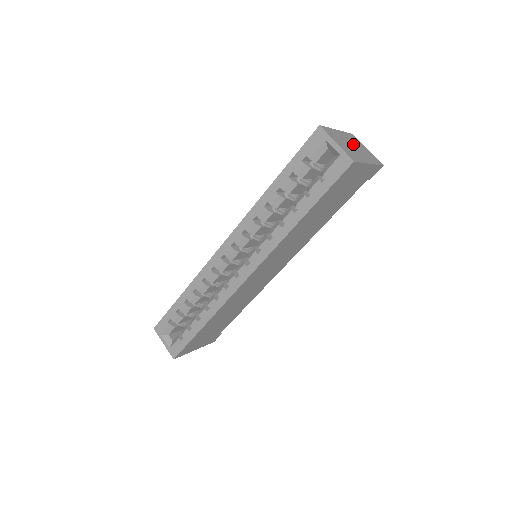
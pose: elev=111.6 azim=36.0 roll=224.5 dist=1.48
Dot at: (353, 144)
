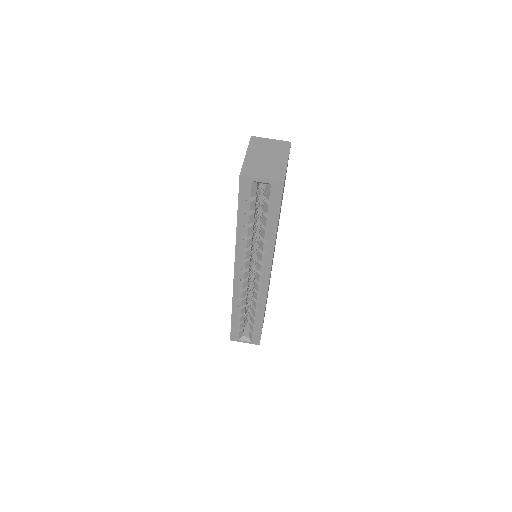
Dot at: (264, 154)
